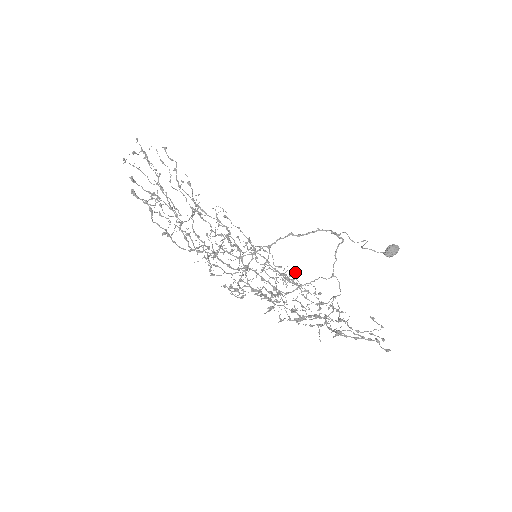
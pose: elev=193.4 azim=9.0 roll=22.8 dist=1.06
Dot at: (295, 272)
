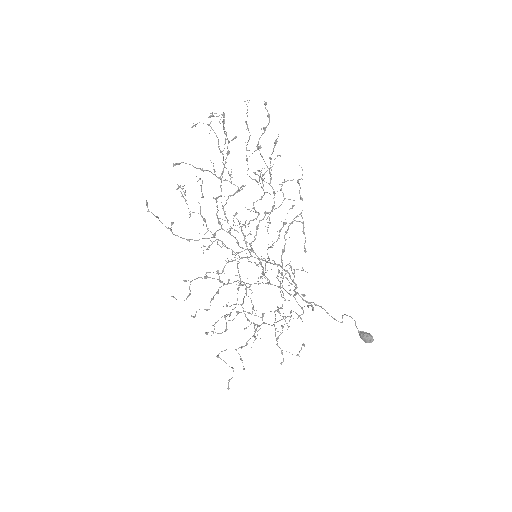
Dot at: (301, 270)
